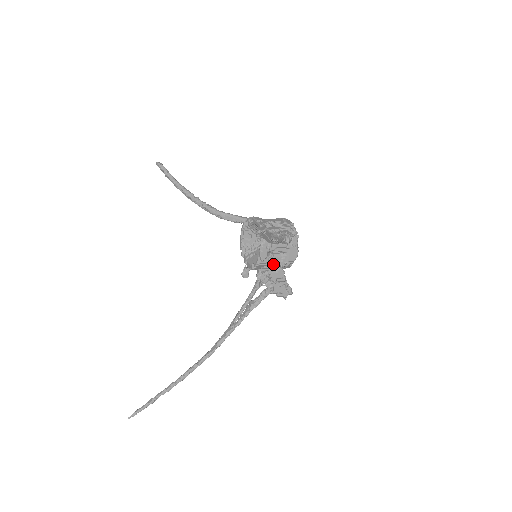
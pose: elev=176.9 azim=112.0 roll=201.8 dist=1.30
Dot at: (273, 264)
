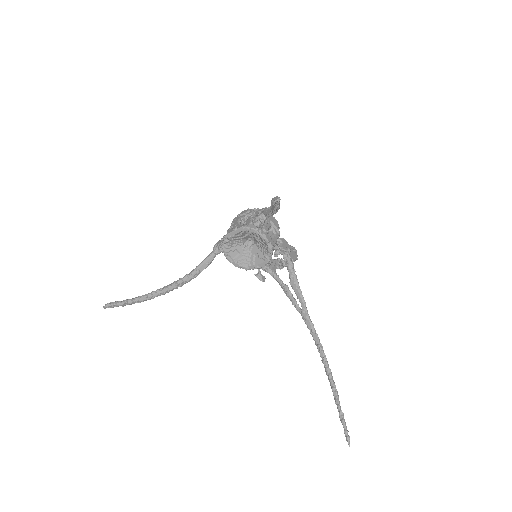
Dot at: (276, 241)
